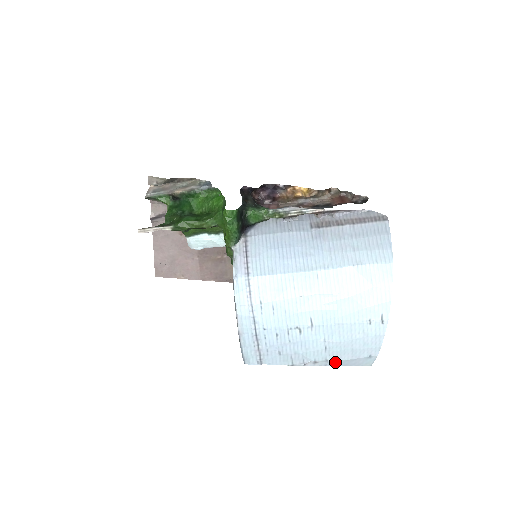
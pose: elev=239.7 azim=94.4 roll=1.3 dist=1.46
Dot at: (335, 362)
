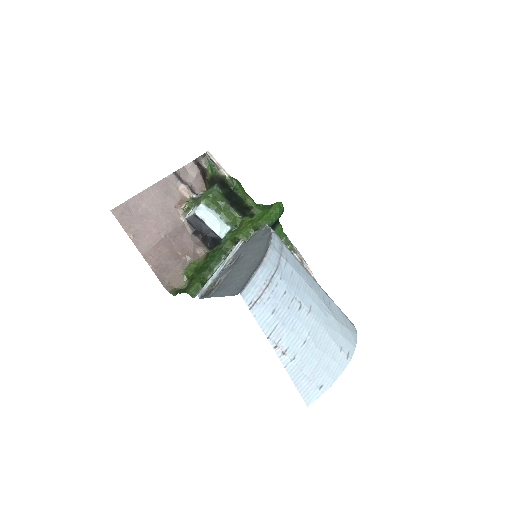
Dot at: (295, 369)
